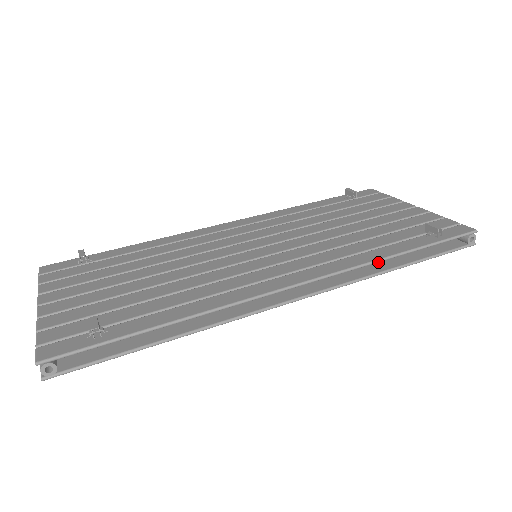
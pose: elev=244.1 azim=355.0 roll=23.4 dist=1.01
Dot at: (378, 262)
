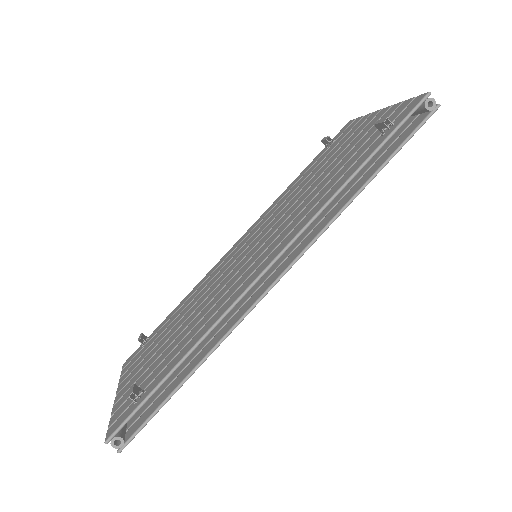
Dot at: (349, 191)
